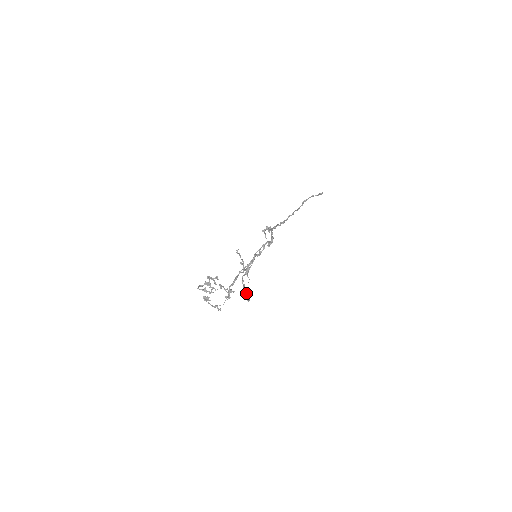
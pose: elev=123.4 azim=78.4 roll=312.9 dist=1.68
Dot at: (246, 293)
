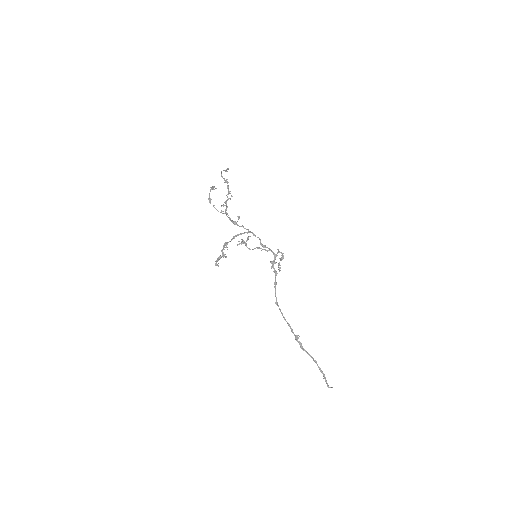
Dot at: occluded
